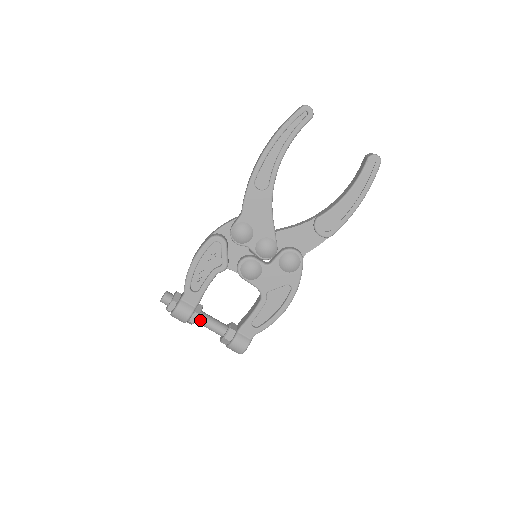
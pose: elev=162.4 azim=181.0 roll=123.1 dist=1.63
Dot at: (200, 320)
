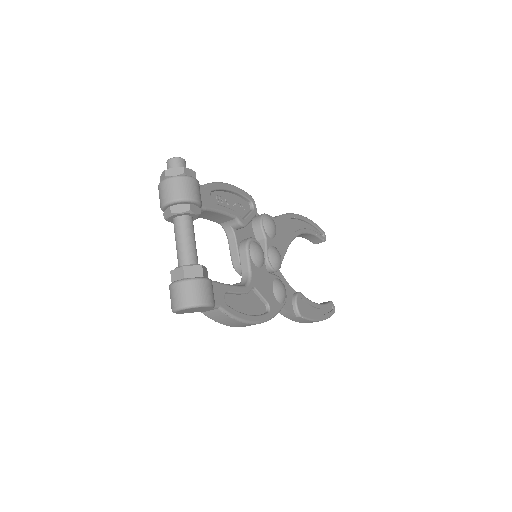
Dot at: (191, 221)
